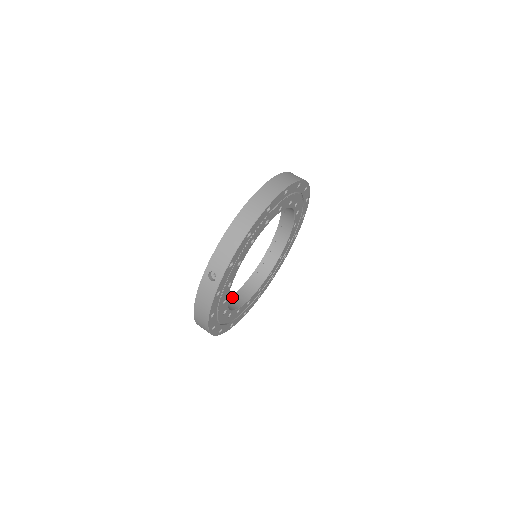
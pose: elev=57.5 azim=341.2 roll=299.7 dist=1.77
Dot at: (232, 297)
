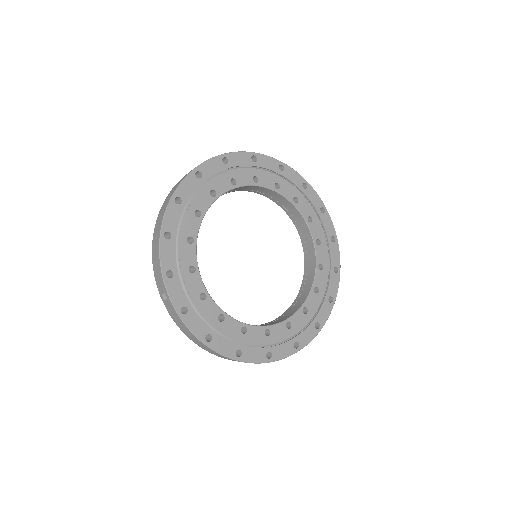
Dot at: (282, 315)
